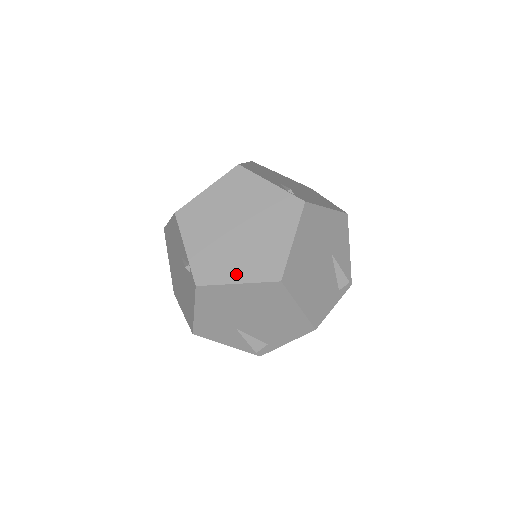
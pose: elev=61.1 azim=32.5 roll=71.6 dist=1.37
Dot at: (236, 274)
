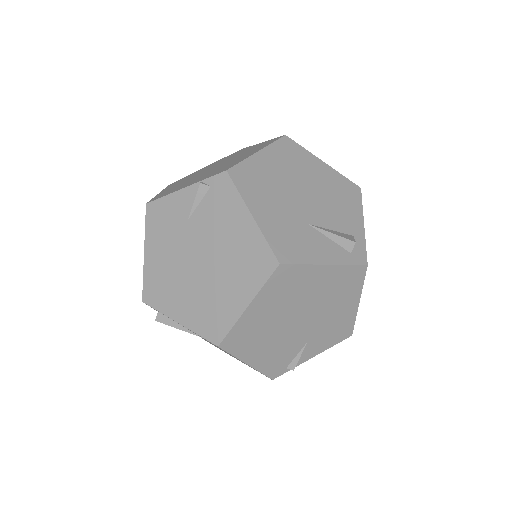
Dot at: (249, 155)
